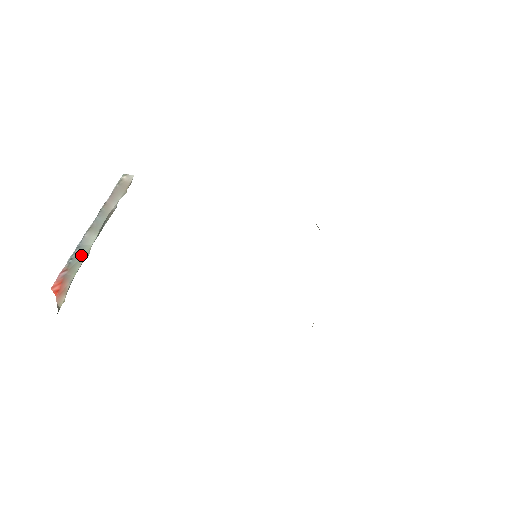
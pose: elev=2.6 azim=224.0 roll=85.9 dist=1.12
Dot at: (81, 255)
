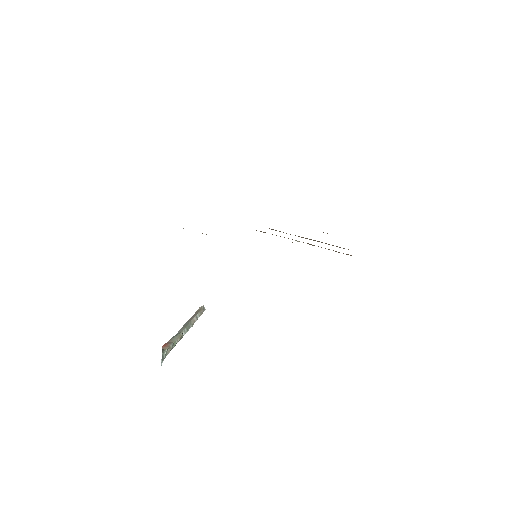
Dot at: (177, 335)
